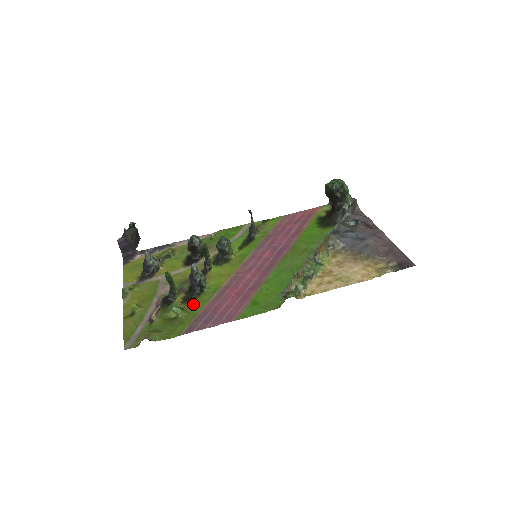
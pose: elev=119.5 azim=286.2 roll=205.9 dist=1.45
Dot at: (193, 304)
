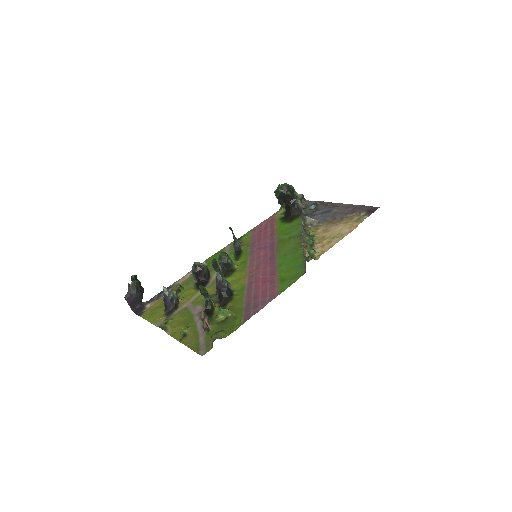
Dot at: (233, 304)
